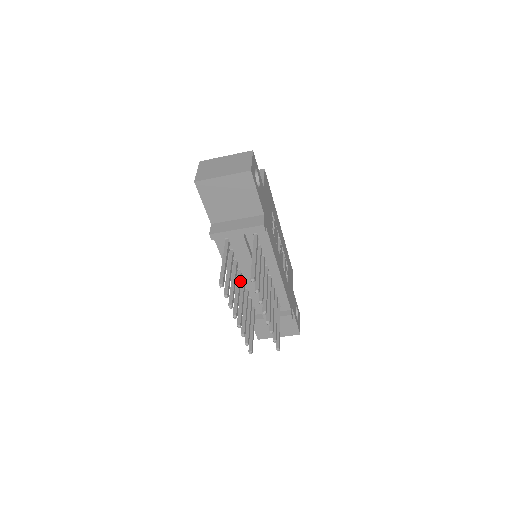
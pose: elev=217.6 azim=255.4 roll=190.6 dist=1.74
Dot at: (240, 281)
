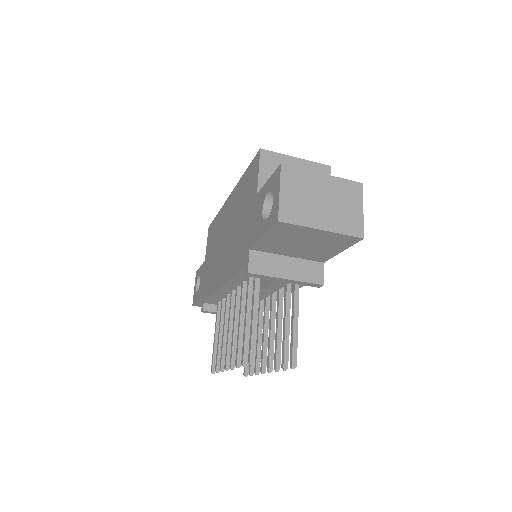
Dot at: (239, 304)
